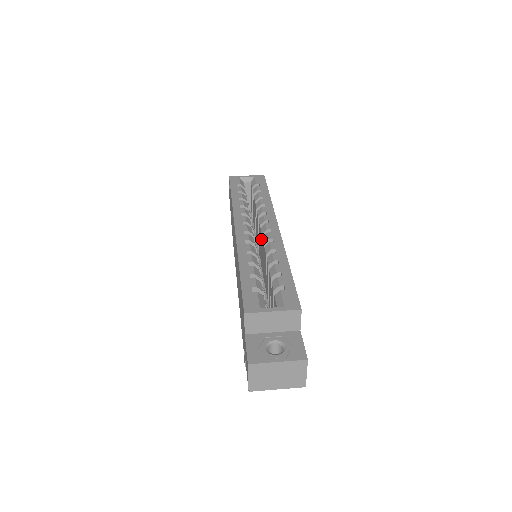
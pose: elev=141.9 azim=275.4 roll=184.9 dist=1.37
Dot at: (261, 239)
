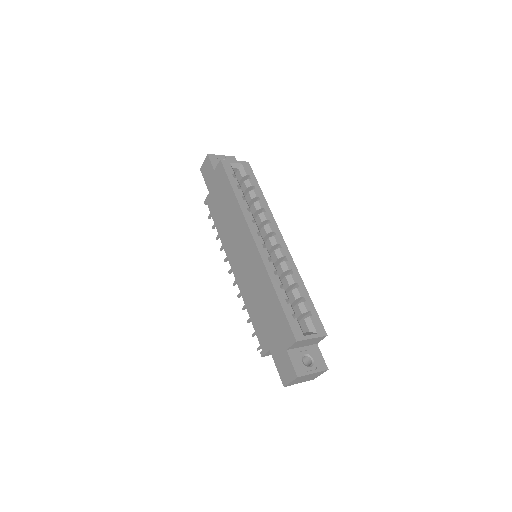
Dot at: (269, 248)
